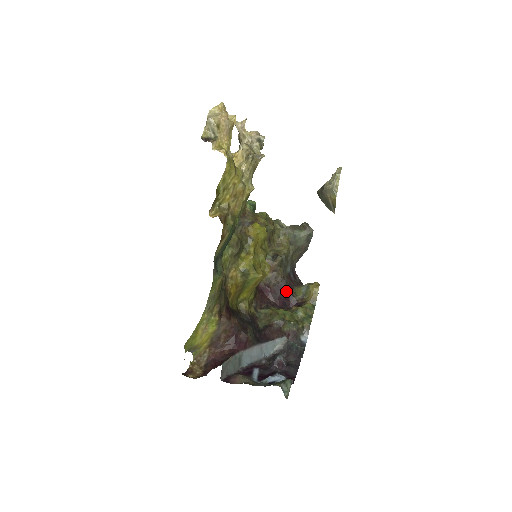
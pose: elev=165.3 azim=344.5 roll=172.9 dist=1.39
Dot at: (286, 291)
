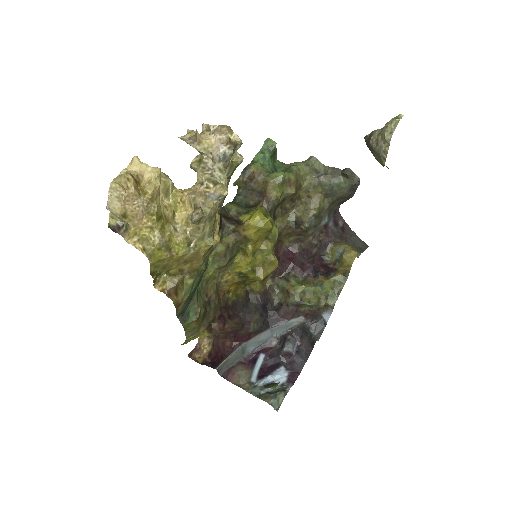
Dot at: (315, 254)
